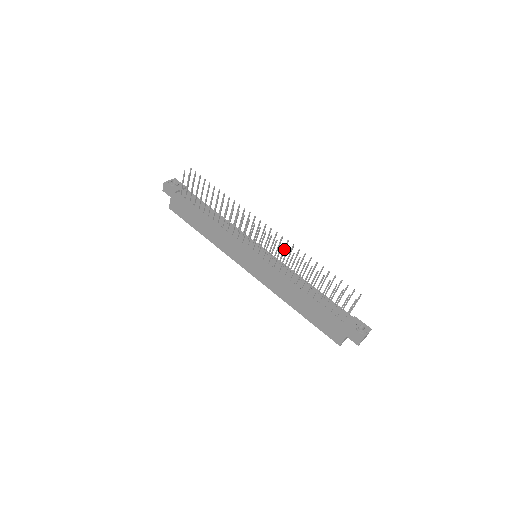
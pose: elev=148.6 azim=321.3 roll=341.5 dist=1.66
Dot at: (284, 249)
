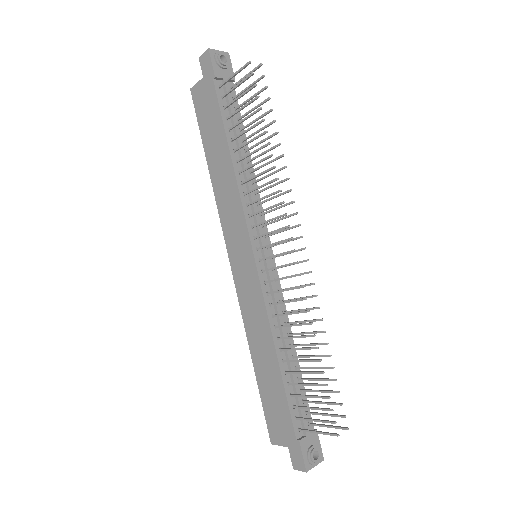
Dot at: occluded
